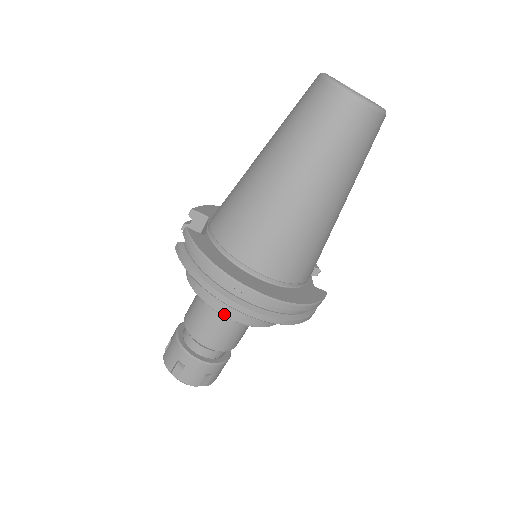
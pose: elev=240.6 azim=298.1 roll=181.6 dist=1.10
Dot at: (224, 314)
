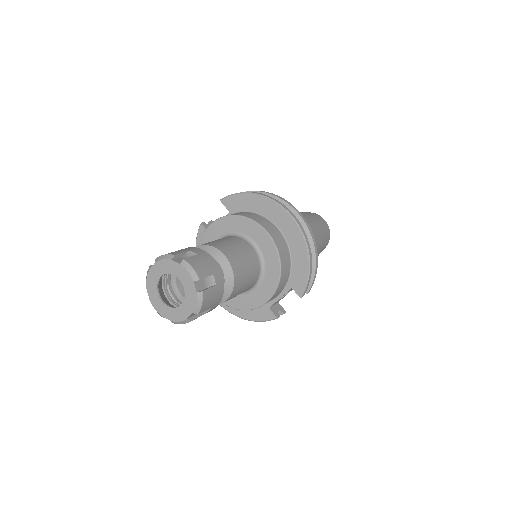
Dot at: (261, 225)
